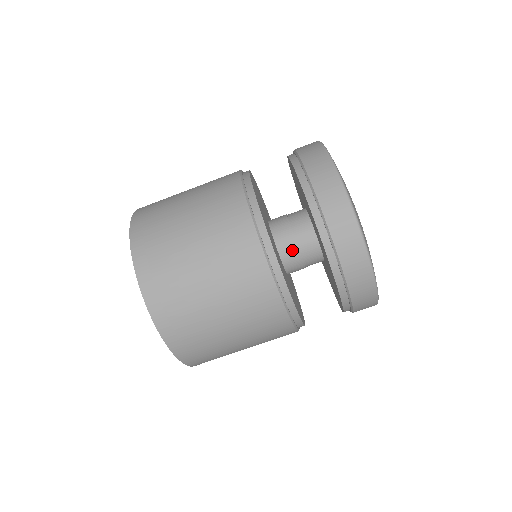
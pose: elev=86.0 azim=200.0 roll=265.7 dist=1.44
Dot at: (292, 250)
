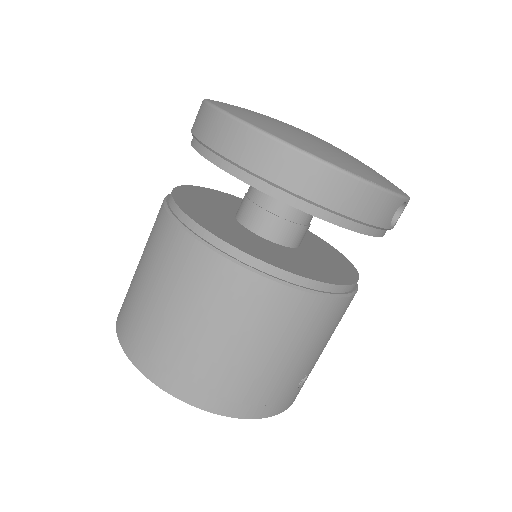
Dot at: (262, 218)
